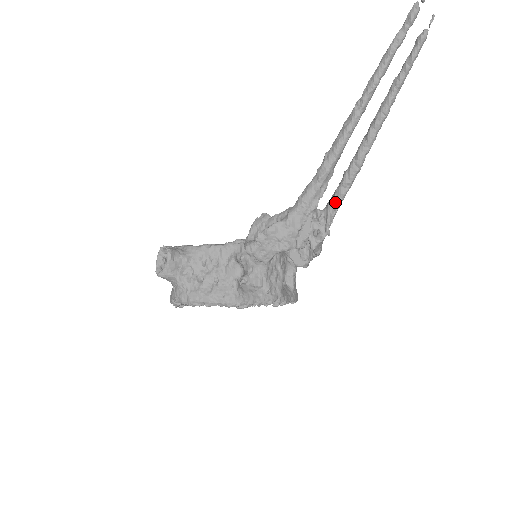
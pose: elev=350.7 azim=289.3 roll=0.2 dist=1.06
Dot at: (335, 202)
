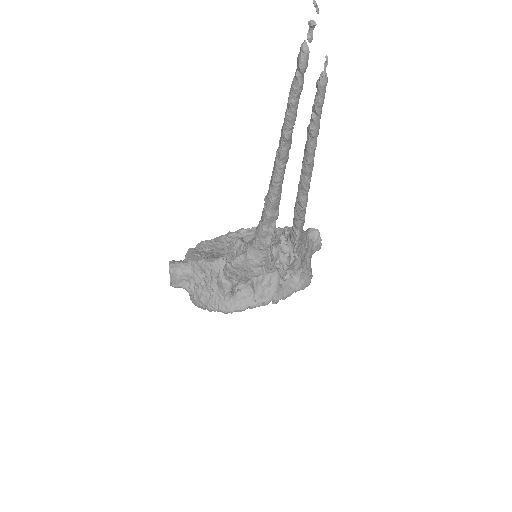
Dot at: (294, 232)
